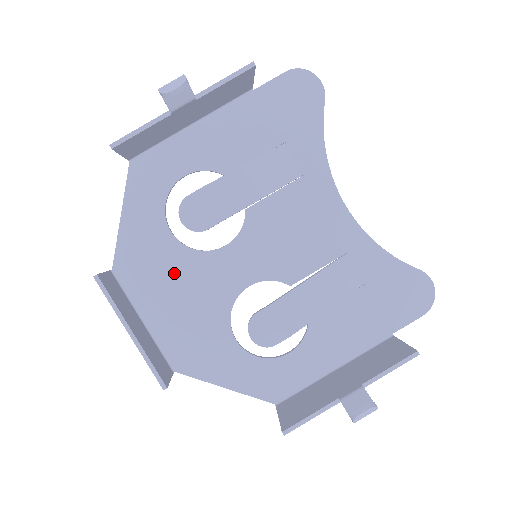
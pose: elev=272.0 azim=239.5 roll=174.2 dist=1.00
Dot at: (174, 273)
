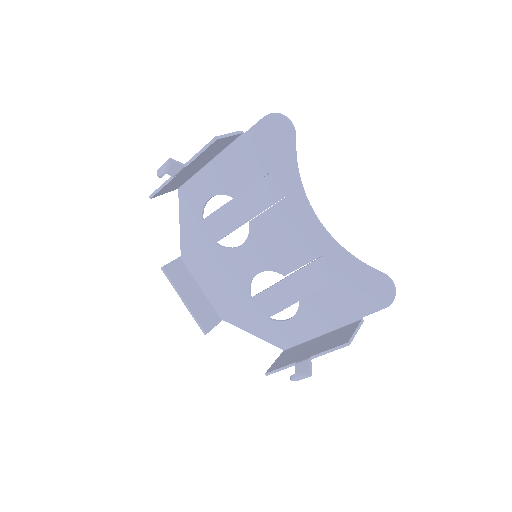
Dot at: (213, 261)
